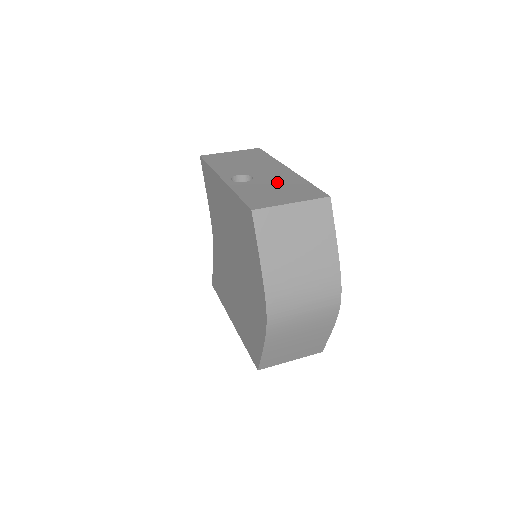
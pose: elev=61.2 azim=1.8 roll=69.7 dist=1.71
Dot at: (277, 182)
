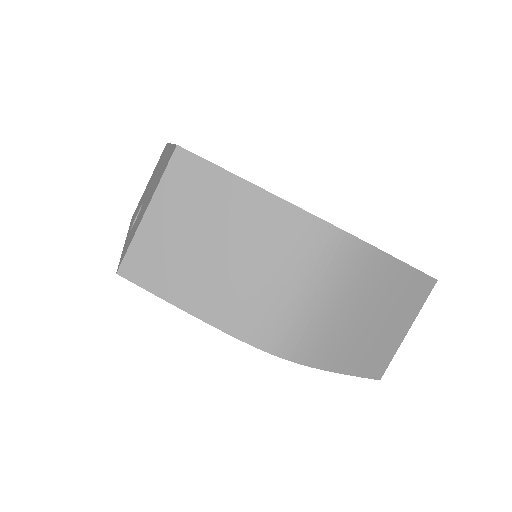
Dot at: occluded
